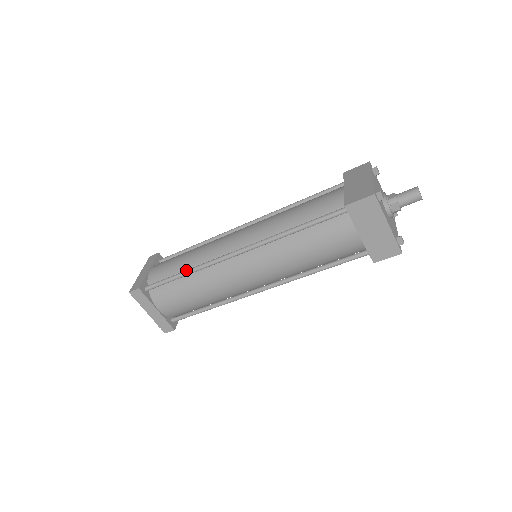
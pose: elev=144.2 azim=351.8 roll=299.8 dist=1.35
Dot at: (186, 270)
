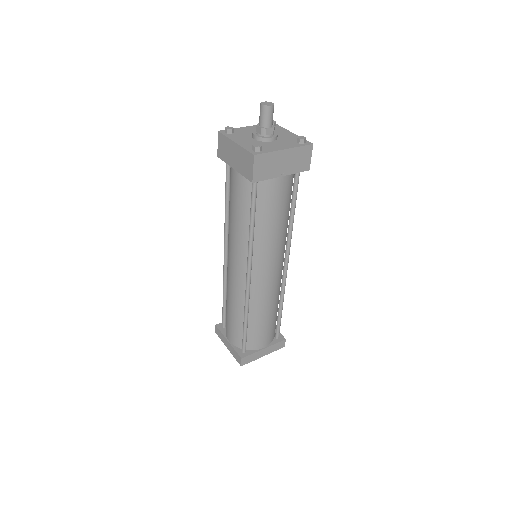
Dot at: (224, 292)
